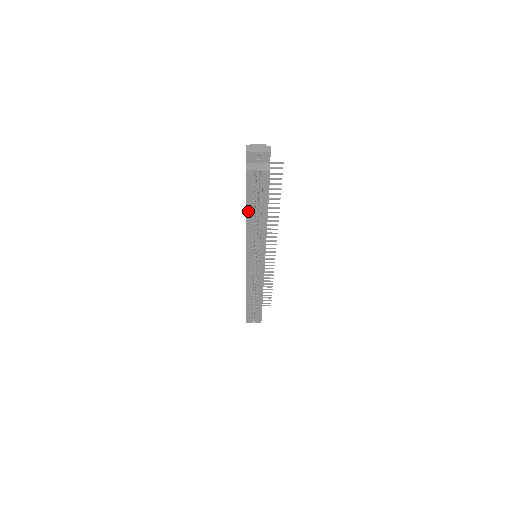
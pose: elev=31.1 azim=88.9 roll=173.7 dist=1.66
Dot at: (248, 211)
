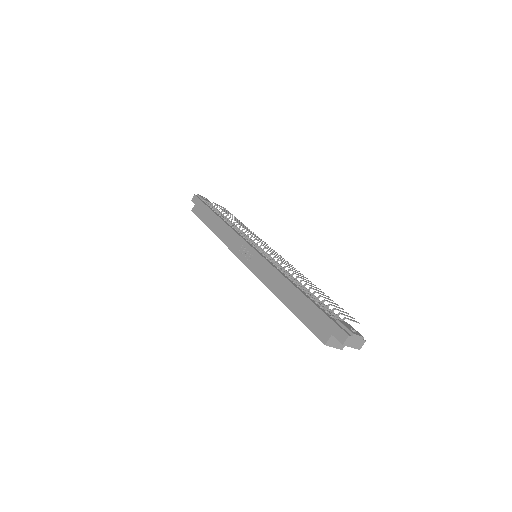
Dot at: (290, 308)
